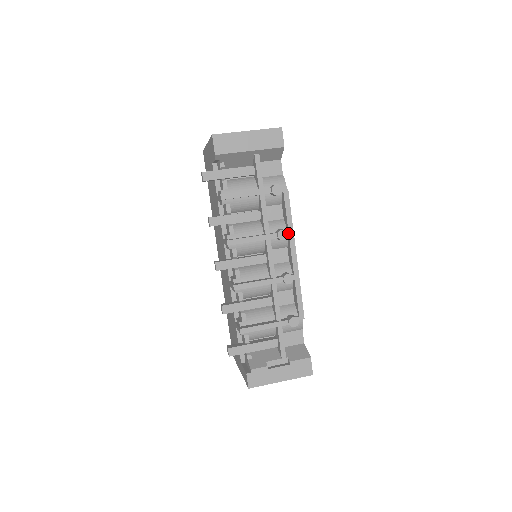
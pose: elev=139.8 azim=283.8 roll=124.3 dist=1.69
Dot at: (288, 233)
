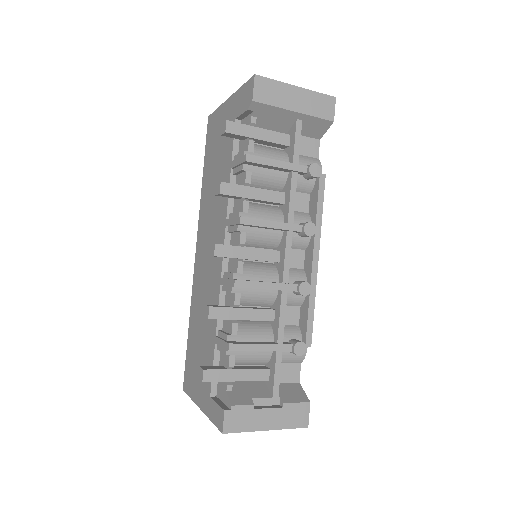
Dot at: occluded
